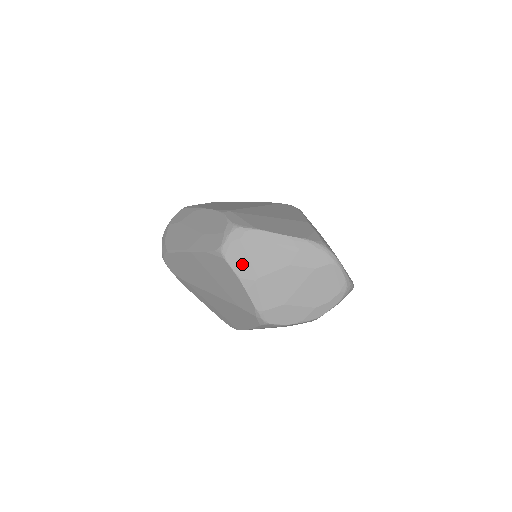
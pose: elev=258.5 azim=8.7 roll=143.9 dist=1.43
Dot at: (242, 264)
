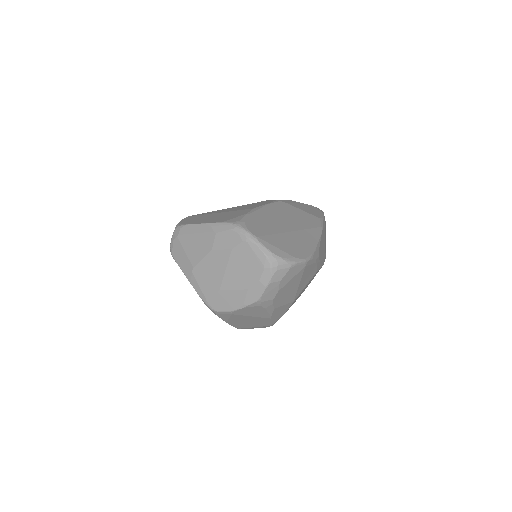
Dot at: (182, 258)
